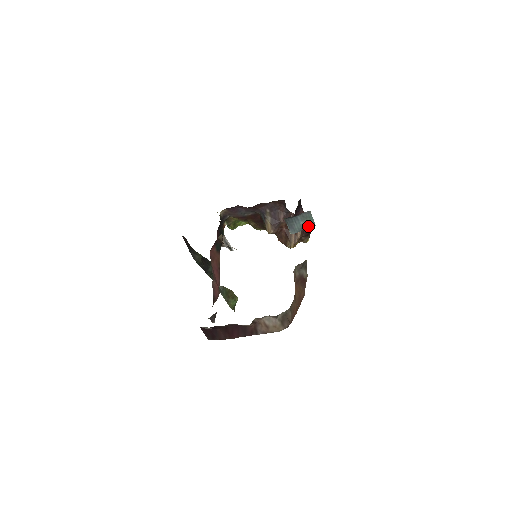
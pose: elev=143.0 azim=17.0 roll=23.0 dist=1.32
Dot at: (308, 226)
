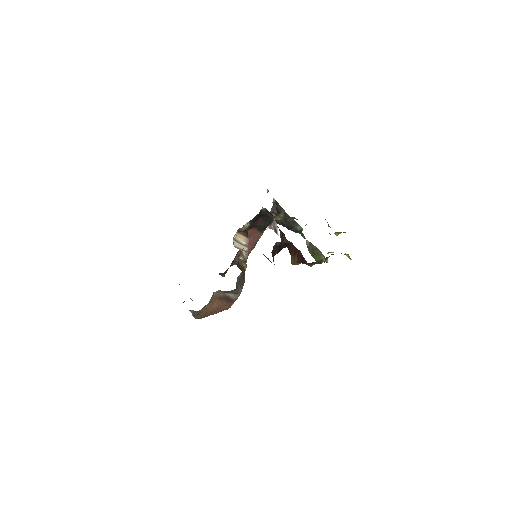
Dot at: (274, 264)
